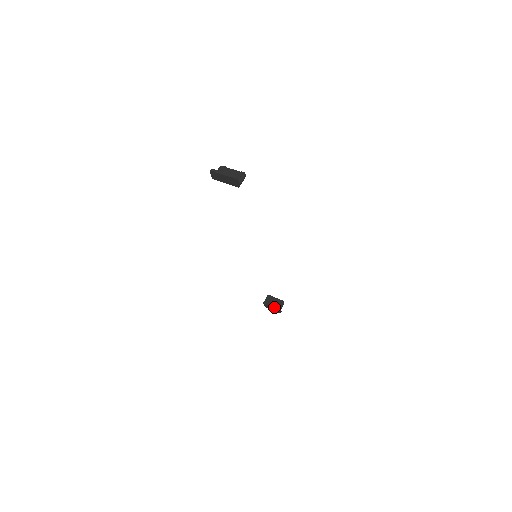
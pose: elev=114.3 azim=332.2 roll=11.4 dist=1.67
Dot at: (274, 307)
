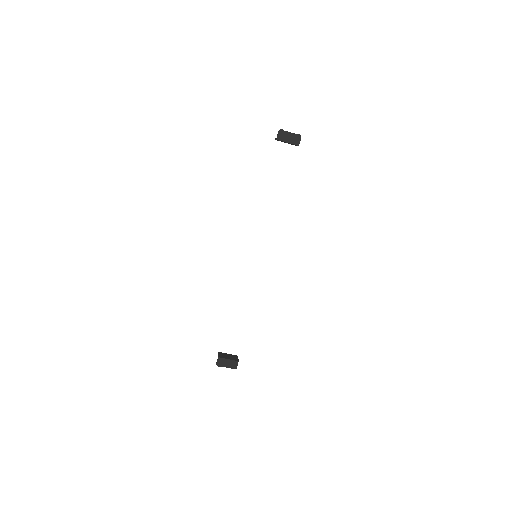
Dot at: (231, 359)
